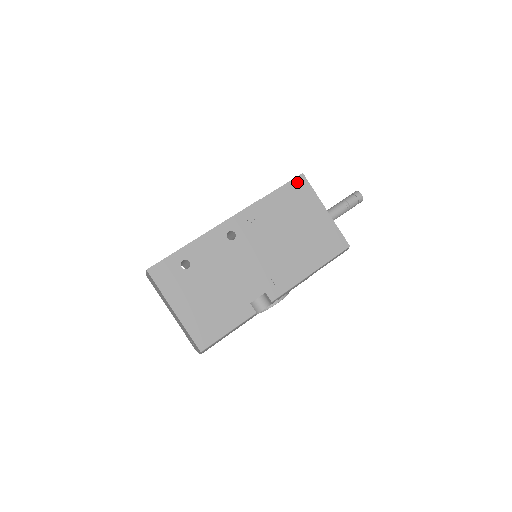
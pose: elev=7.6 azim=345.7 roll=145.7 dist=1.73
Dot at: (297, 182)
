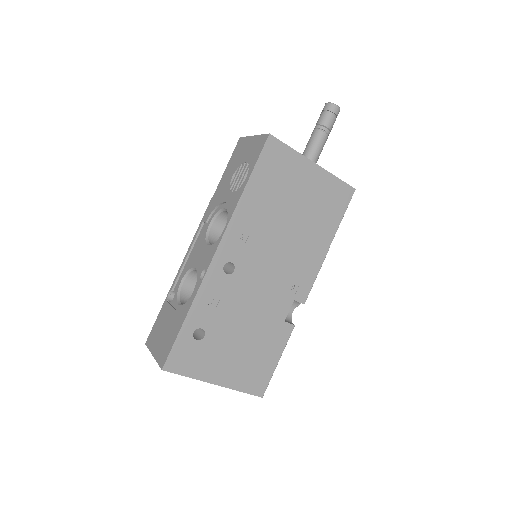
Dot at: (268, 151)
